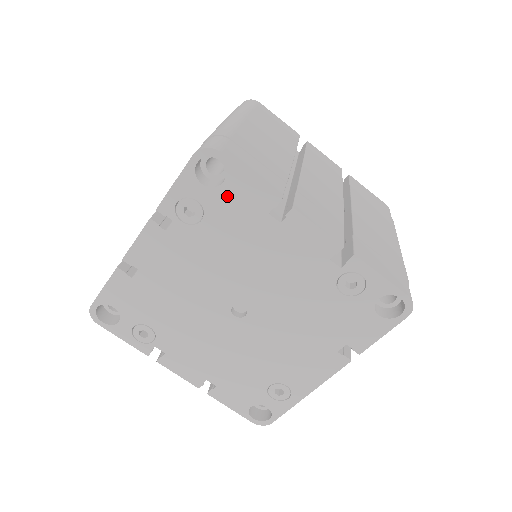
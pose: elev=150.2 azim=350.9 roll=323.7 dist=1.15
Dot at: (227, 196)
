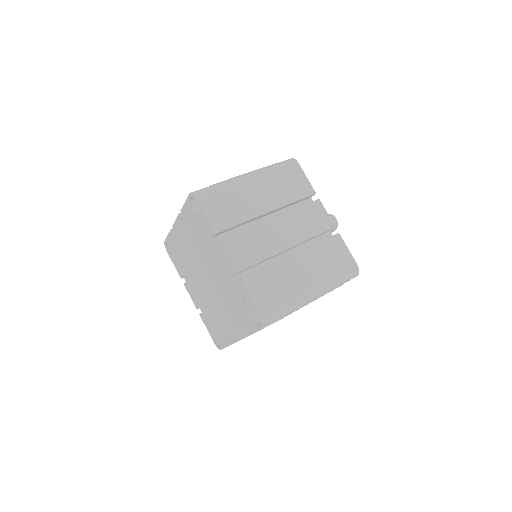
Dot at: (200, 220)
